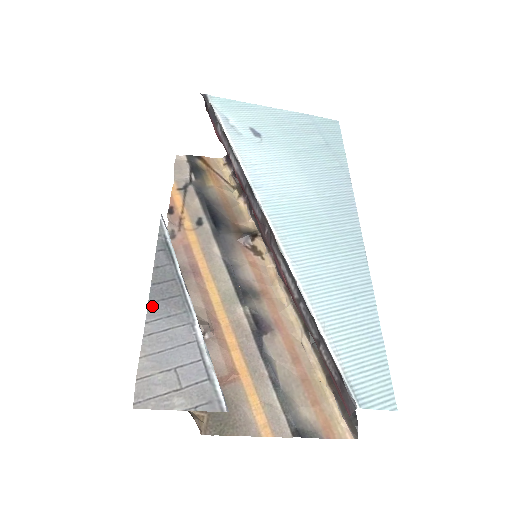
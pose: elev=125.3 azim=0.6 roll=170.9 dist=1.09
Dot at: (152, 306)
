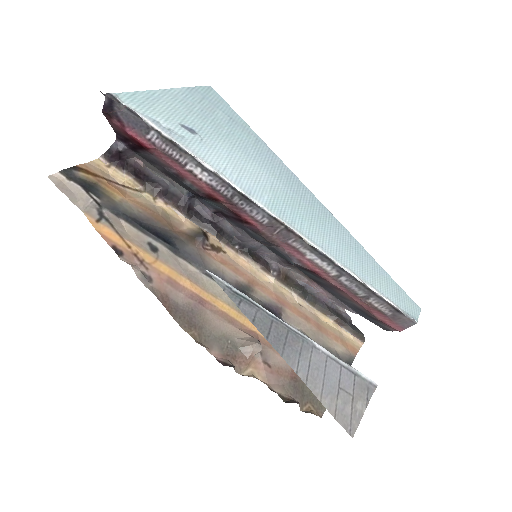
Dot at: (285, 356)
